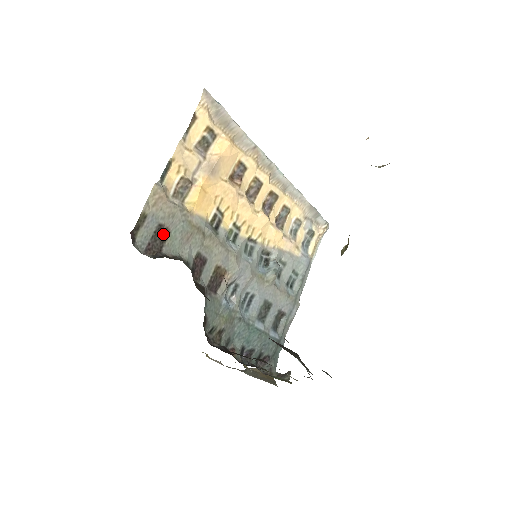
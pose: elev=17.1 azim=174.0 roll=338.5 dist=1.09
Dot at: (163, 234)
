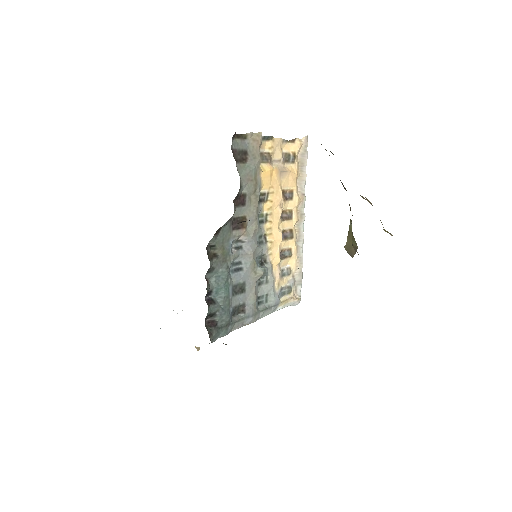
Dot at: (244, 158)
